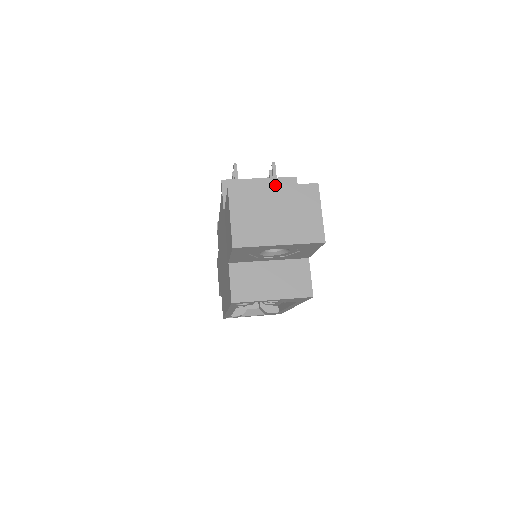
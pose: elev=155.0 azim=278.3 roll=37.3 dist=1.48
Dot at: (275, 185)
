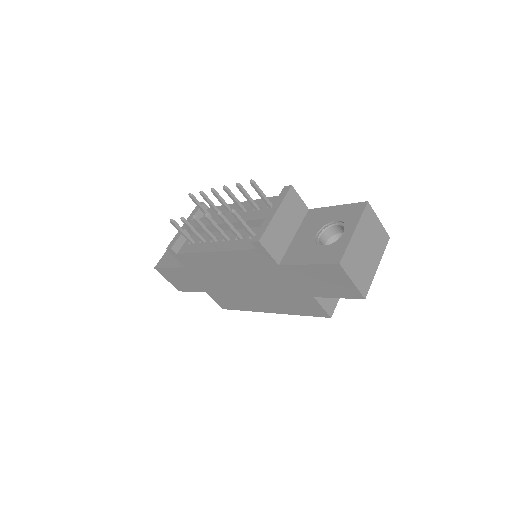
Dot at: (355, 230)
